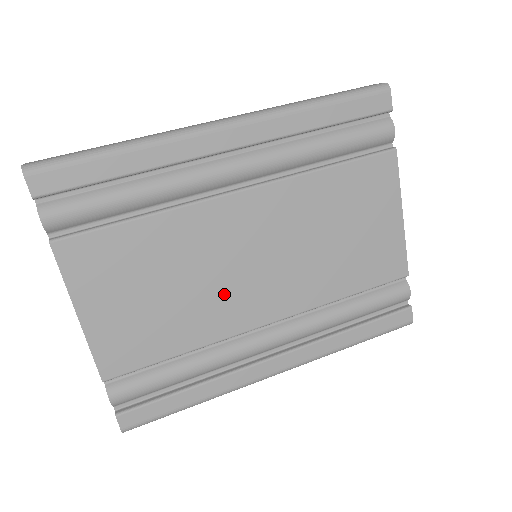
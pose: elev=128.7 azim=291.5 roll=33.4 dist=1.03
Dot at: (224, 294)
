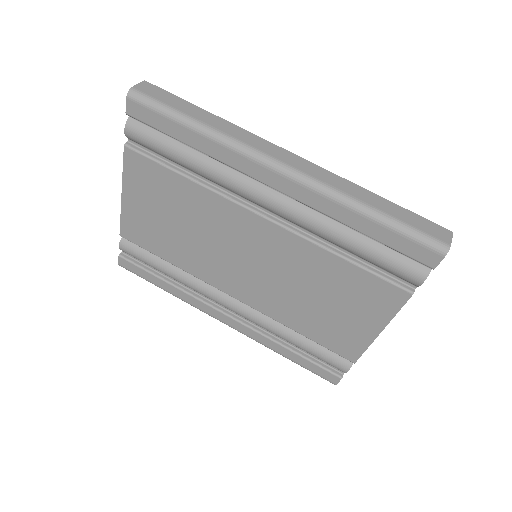
Dot at: (214, 259)
